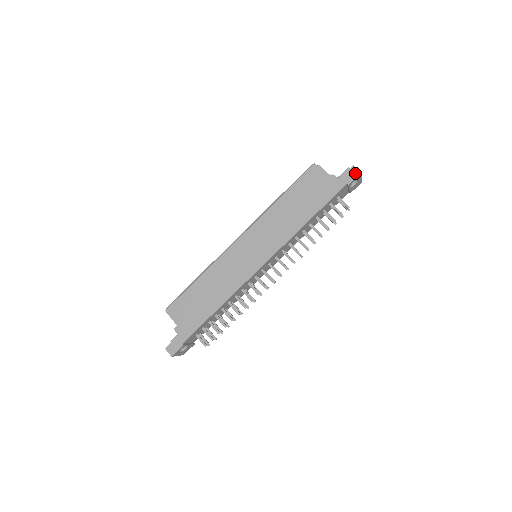
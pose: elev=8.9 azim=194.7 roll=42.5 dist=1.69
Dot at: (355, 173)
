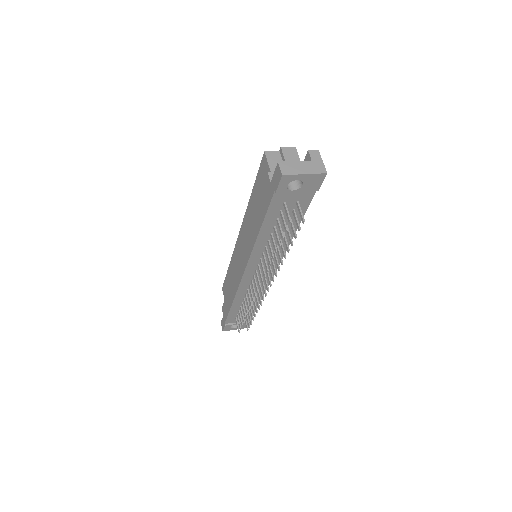
Dot at: (278, 175)
